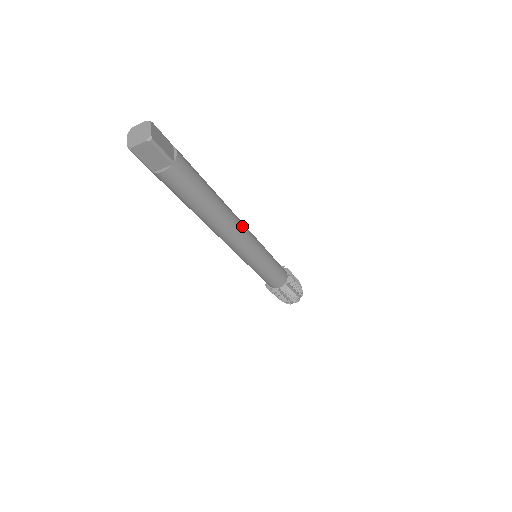
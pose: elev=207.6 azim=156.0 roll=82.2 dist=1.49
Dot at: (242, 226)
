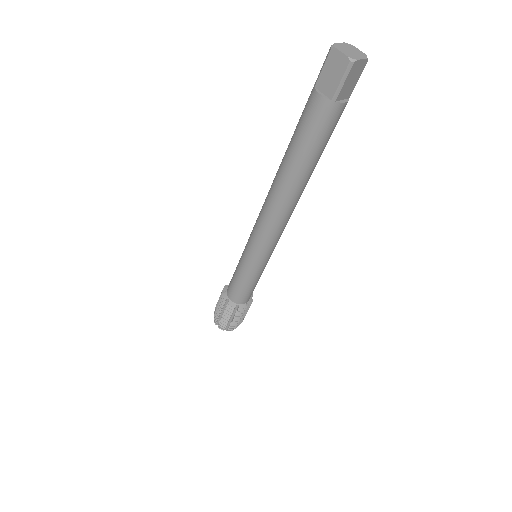
Dot at: (286, 220)
